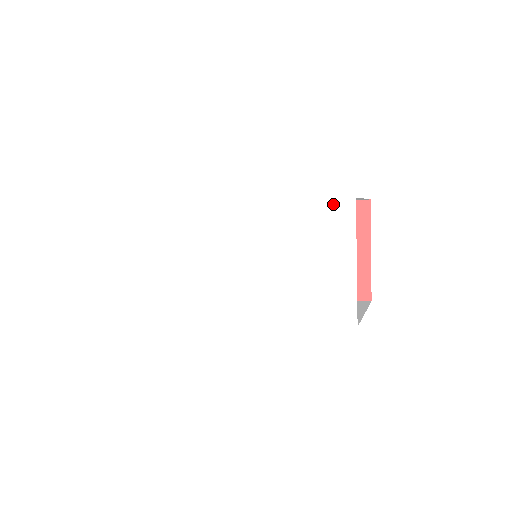
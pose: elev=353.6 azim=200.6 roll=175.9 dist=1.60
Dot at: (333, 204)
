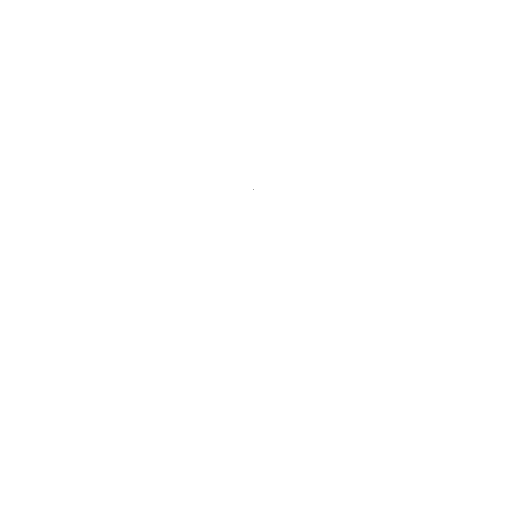
Dot at: (317, 159)
